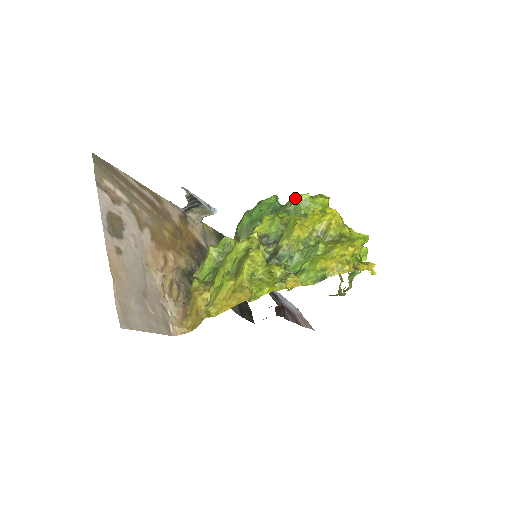
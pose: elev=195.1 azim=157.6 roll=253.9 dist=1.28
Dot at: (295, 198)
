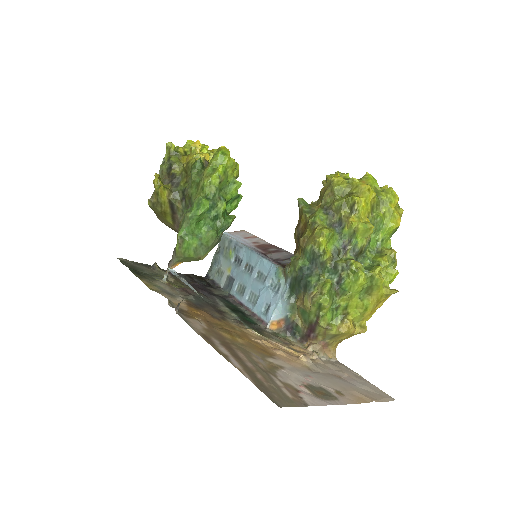
Dot at: (214, 180)
